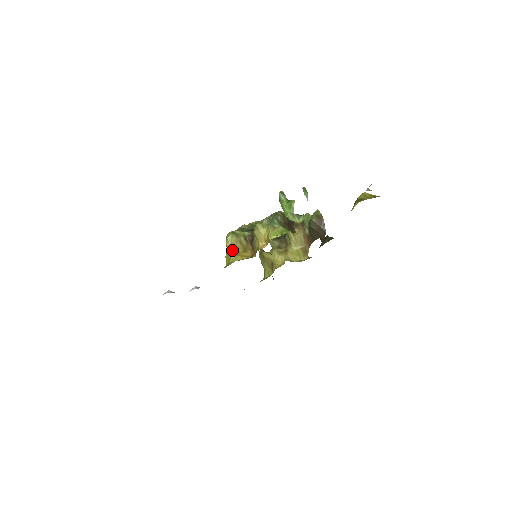
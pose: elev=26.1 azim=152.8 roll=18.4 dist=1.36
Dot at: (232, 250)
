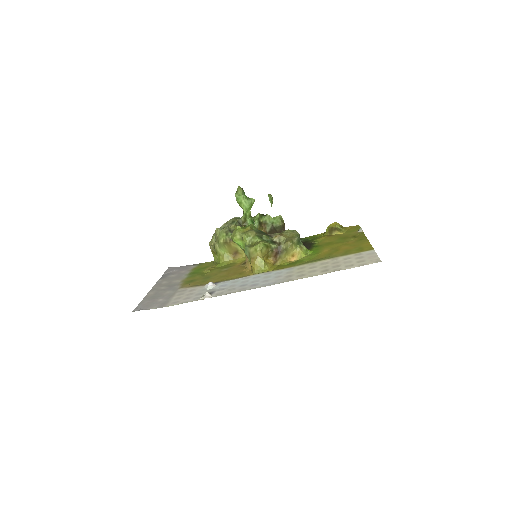
Dot at: (263, 259)
